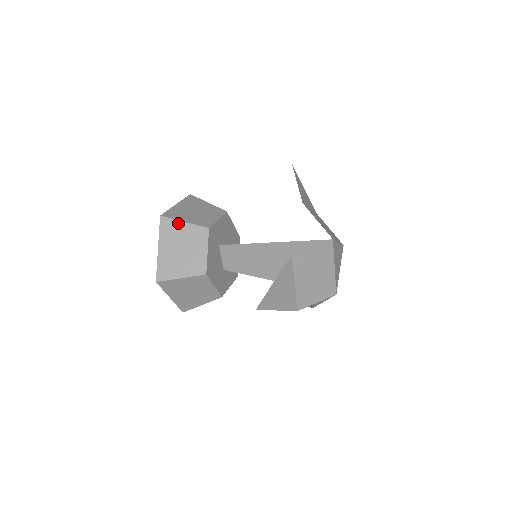
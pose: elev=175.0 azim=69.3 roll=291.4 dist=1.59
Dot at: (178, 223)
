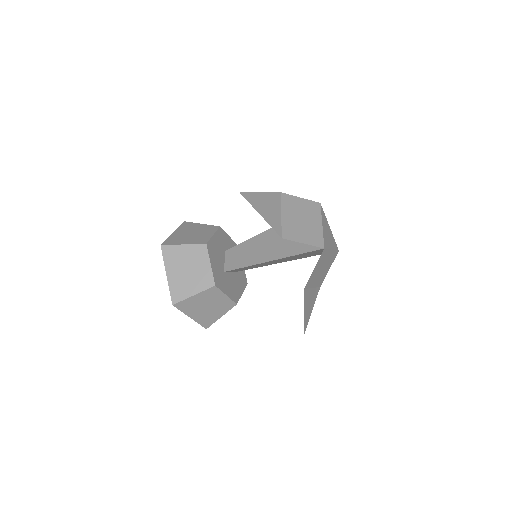
Dot at: (196, 224)
